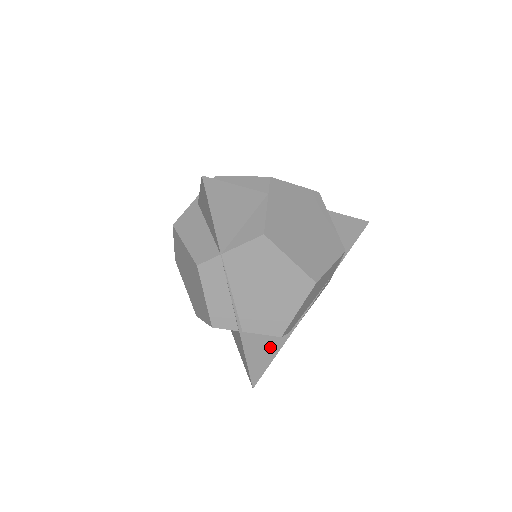
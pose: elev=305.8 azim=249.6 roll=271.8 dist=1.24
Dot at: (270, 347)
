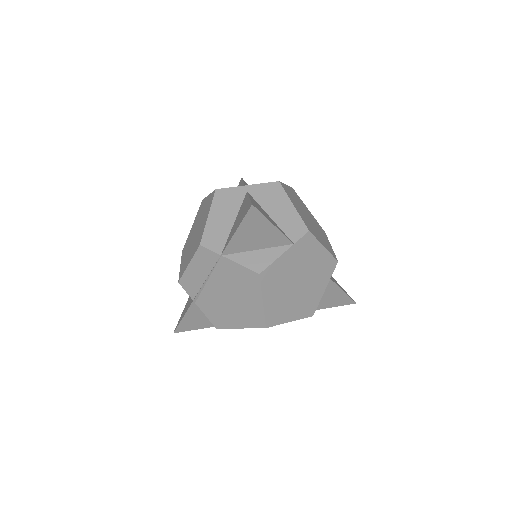
Dot at: (207, 321)
